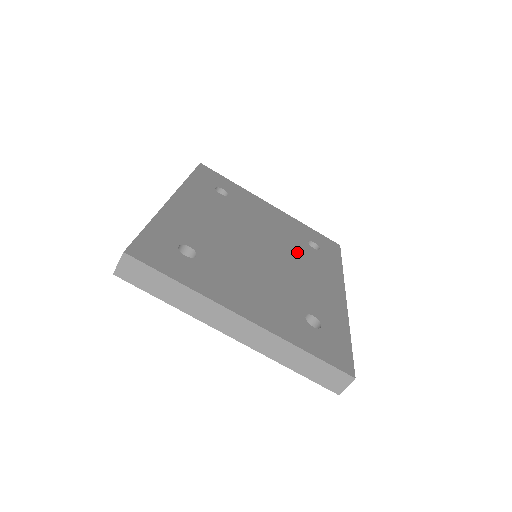
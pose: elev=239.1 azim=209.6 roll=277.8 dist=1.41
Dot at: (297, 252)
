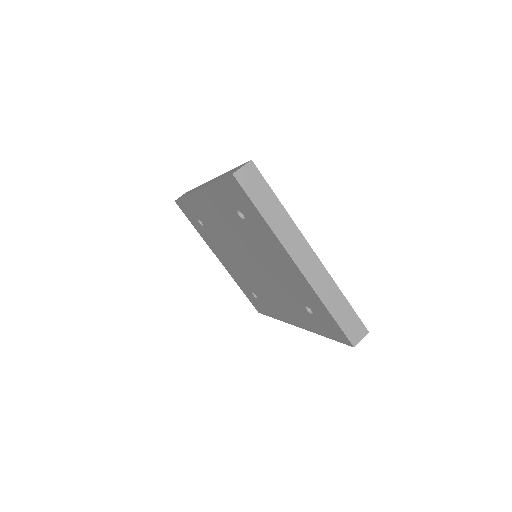
Dot at: occluded
